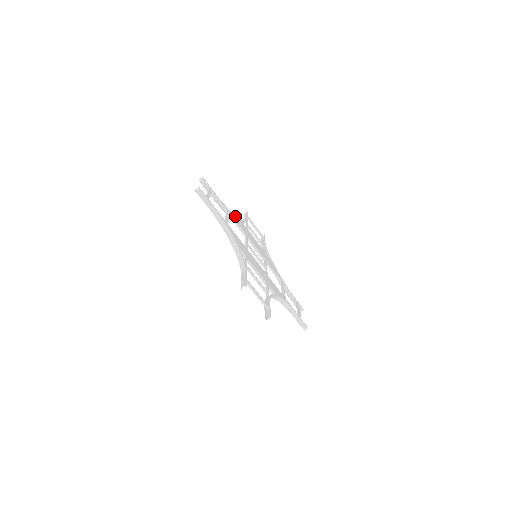
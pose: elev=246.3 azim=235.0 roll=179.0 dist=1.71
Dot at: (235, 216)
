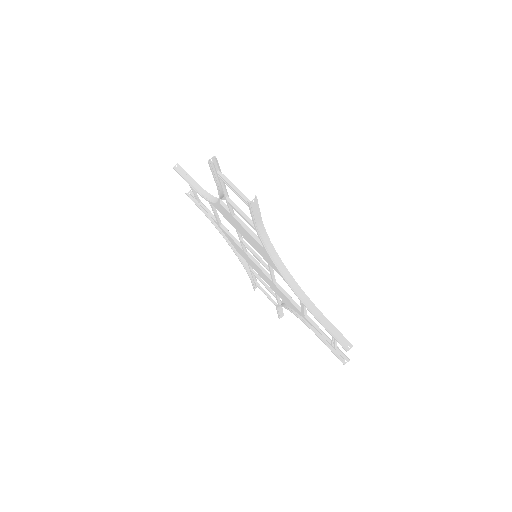
Dot at: occluded
